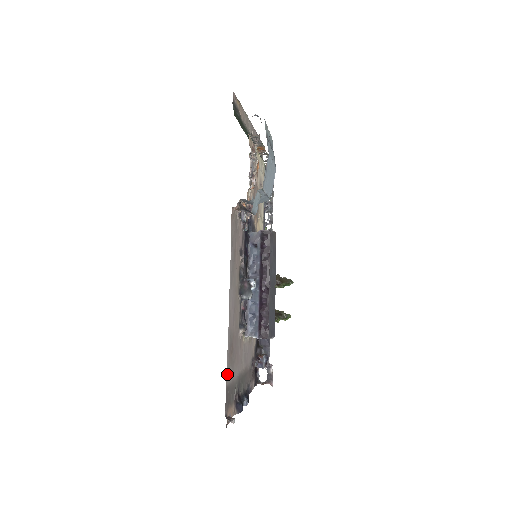
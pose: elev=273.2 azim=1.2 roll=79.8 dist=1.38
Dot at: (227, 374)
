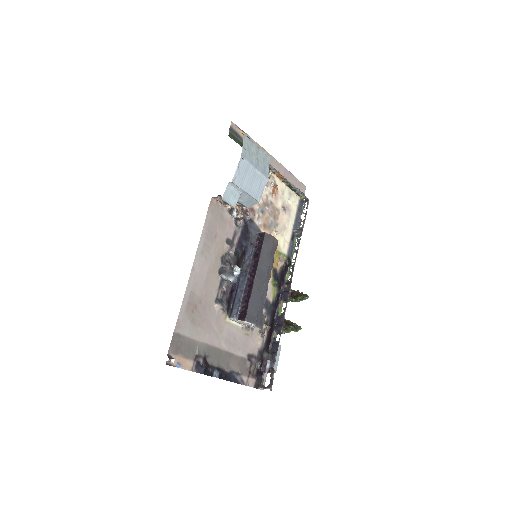
Dot at: (179, 323)
